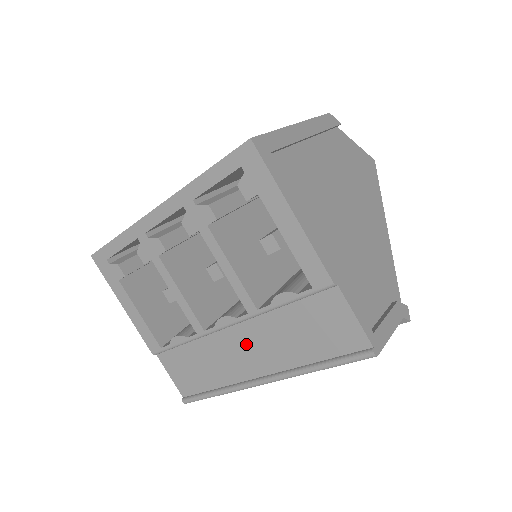
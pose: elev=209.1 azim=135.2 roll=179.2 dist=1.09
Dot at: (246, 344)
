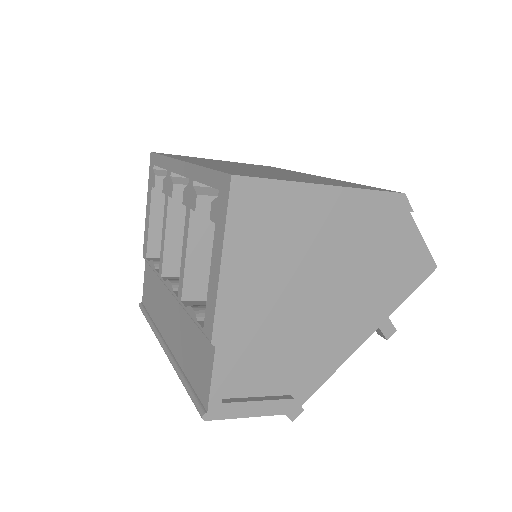
Dot at: (171, 314)
